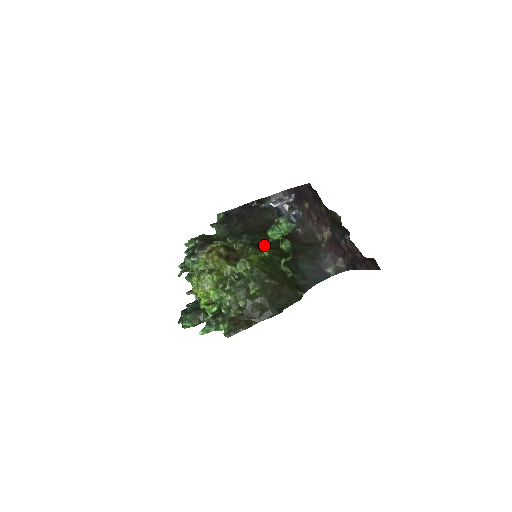
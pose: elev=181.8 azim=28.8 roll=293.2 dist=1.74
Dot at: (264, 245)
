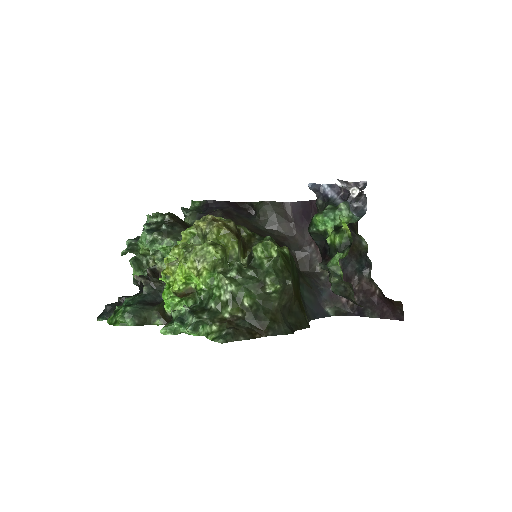
Dot at: occluded
